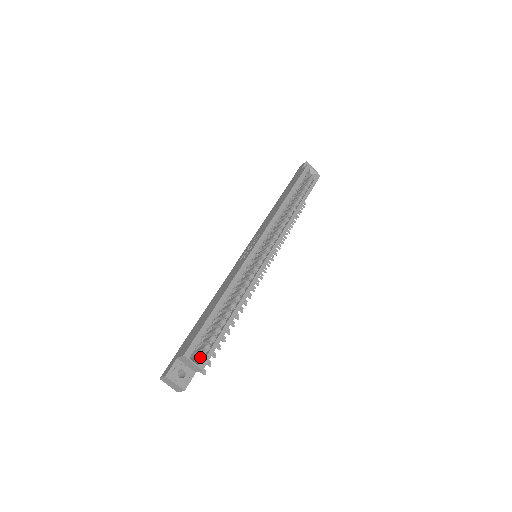
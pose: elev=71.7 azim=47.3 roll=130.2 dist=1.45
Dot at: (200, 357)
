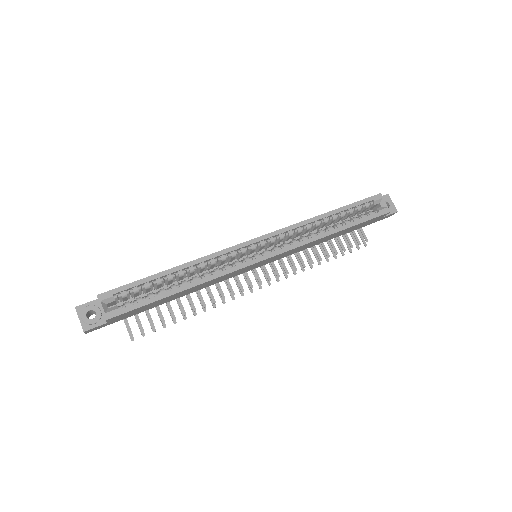
Dot at: (113, 307)
